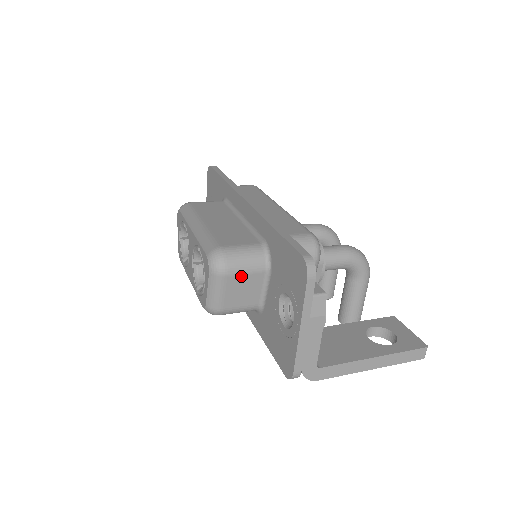
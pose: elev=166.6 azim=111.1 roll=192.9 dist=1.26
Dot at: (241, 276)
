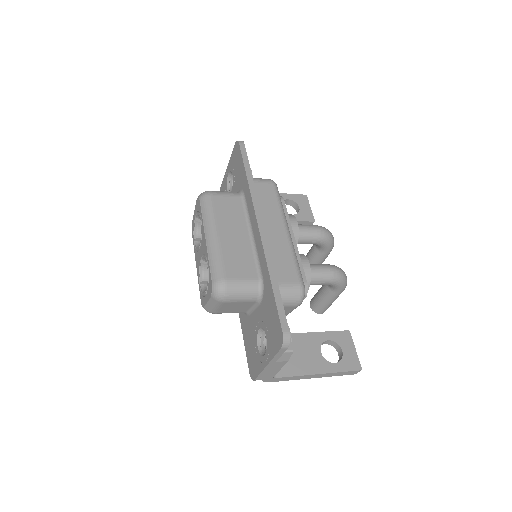
Dot at: (236, 303)
